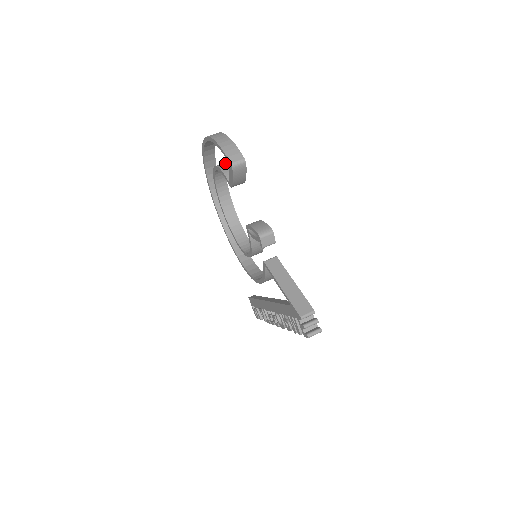
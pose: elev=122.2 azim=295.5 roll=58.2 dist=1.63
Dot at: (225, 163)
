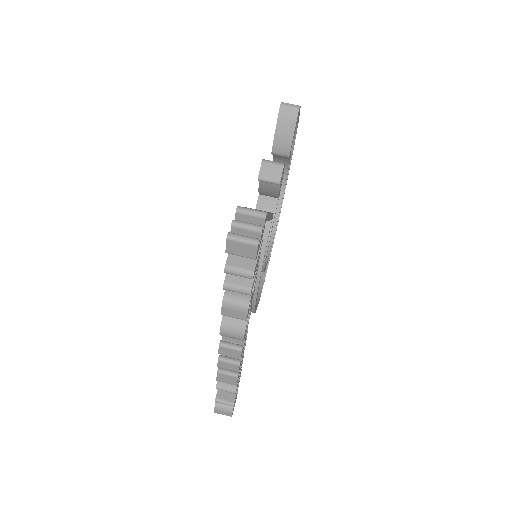
Dot at: occluded
